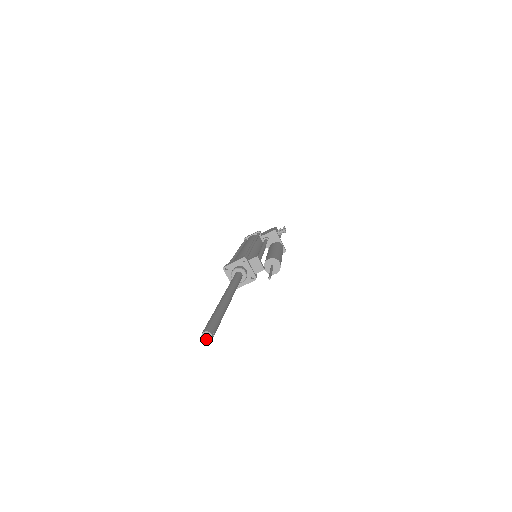
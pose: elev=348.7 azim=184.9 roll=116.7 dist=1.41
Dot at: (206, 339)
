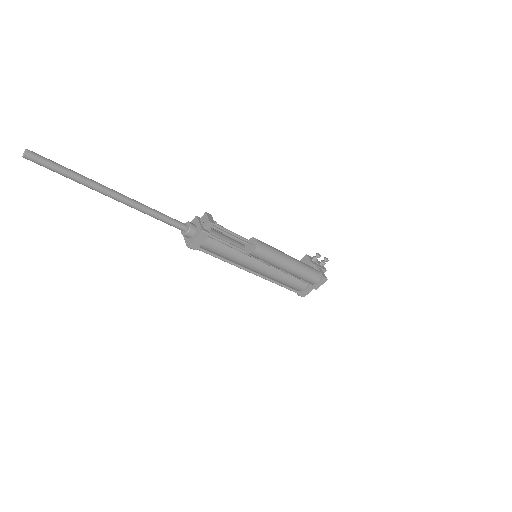
Dot at: (26, 156)
